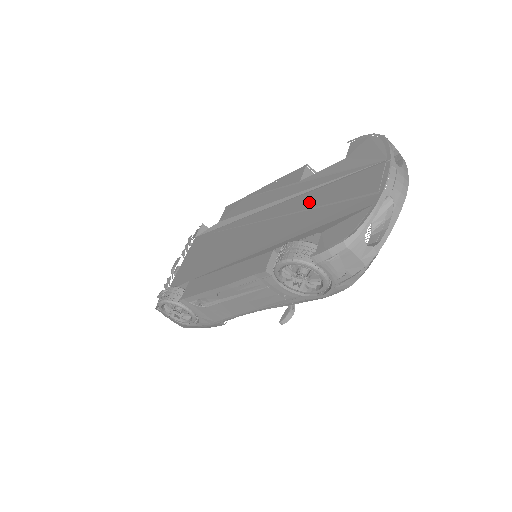
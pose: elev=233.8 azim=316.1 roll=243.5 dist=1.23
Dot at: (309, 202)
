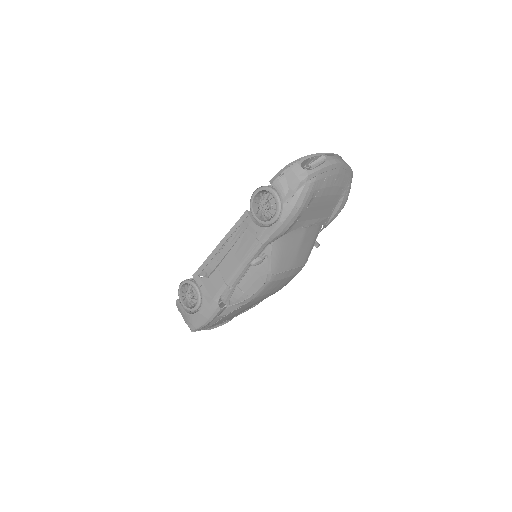
Dot at: occluded
